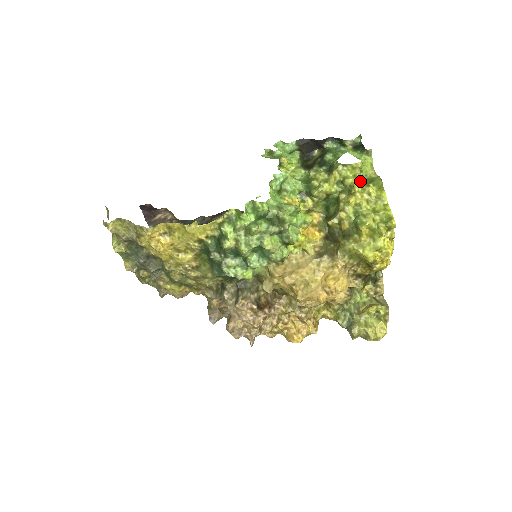
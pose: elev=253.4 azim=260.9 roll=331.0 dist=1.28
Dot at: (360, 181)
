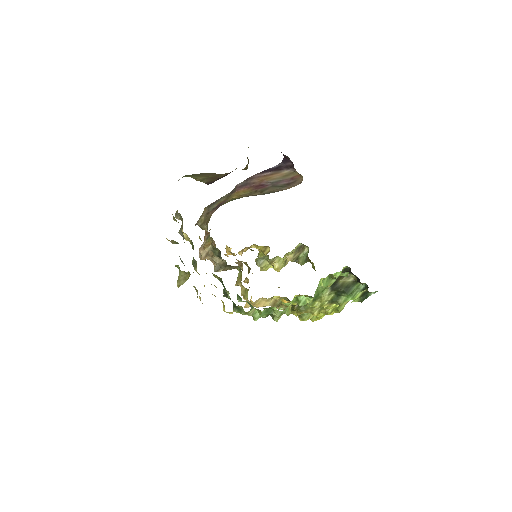
Dot at: (335, 306)
